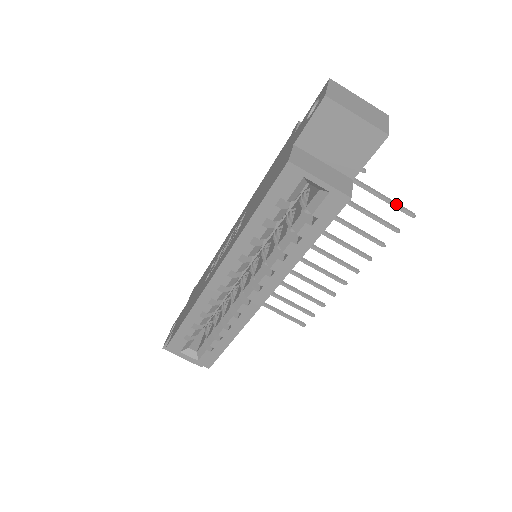
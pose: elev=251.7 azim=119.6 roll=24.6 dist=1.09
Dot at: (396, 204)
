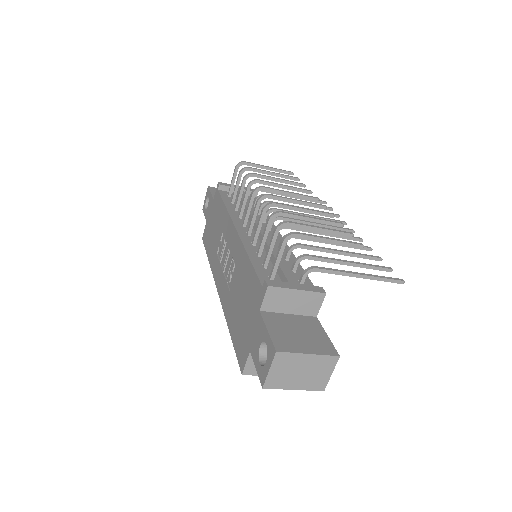
Dot at: (384, 281)
